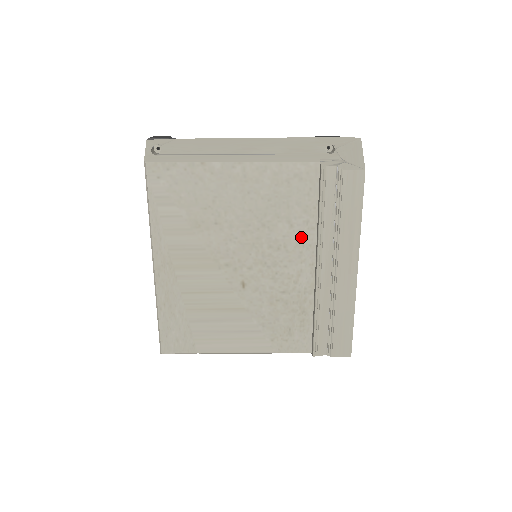
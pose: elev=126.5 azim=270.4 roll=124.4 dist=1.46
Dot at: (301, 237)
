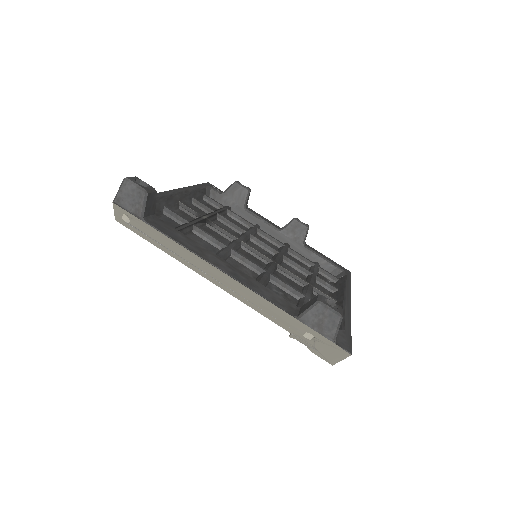
Dot at: occluded
